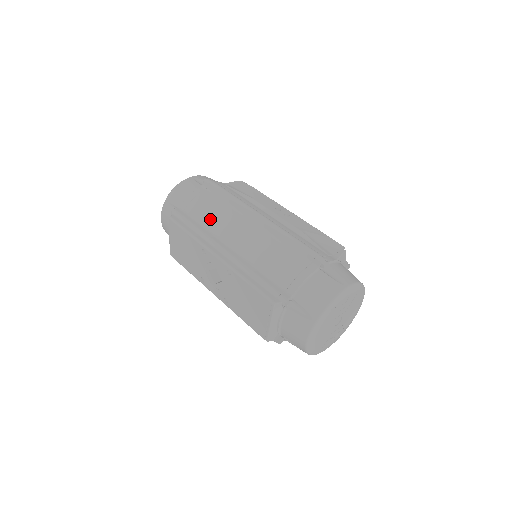
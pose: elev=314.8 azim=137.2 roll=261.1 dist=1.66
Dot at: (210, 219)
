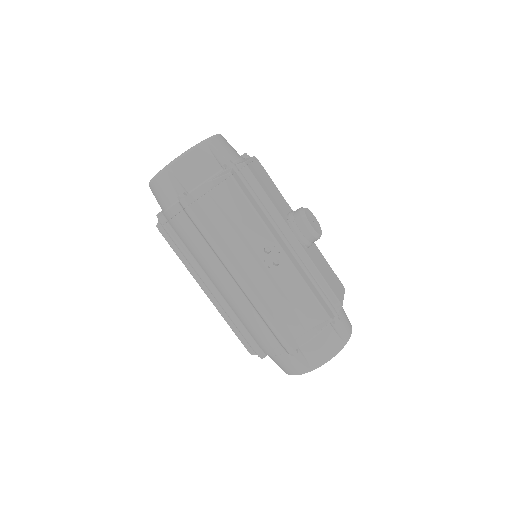
Dot at: (193, 252)
